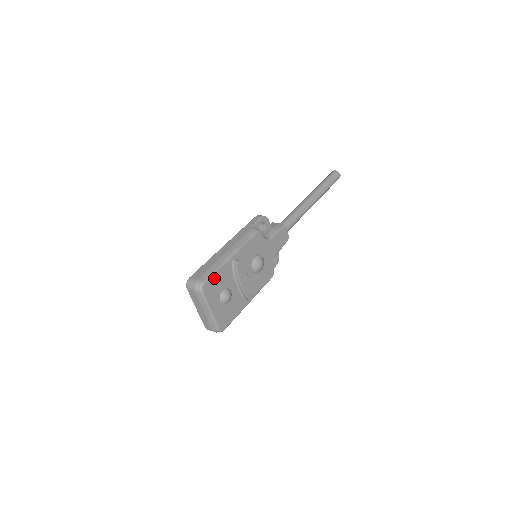
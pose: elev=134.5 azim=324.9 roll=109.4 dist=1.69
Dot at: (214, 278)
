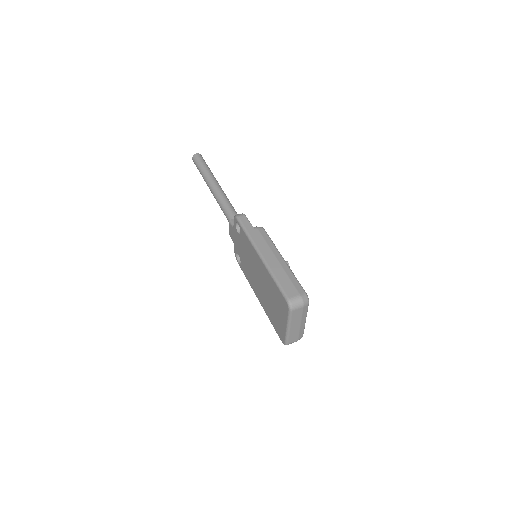
Dot at: occluded
